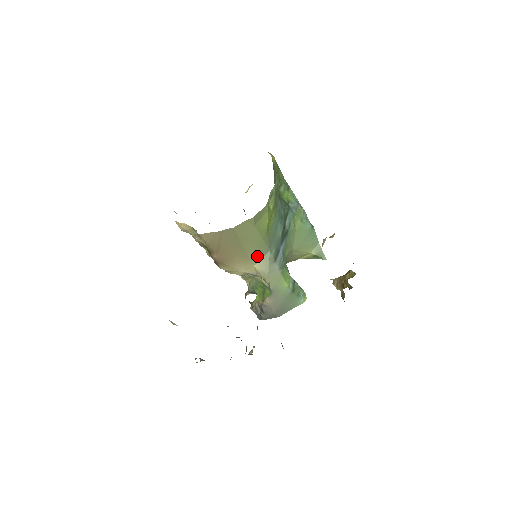
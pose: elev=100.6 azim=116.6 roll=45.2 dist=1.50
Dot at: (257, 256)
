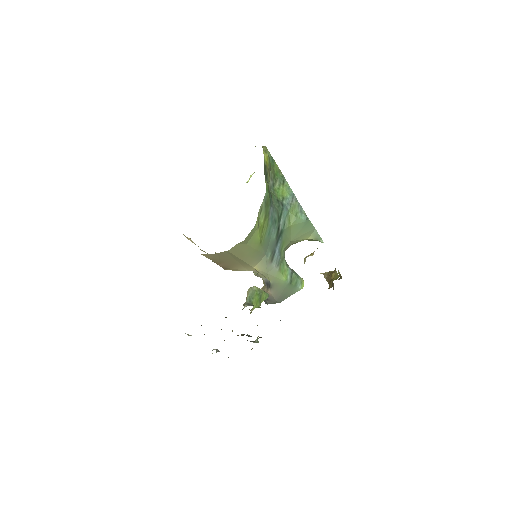
Dot at: (255, 261)
